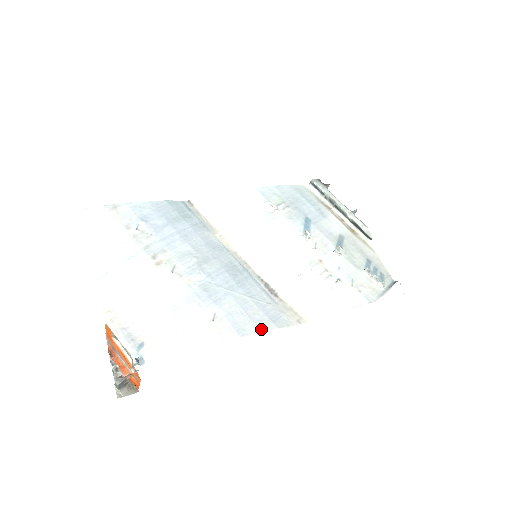
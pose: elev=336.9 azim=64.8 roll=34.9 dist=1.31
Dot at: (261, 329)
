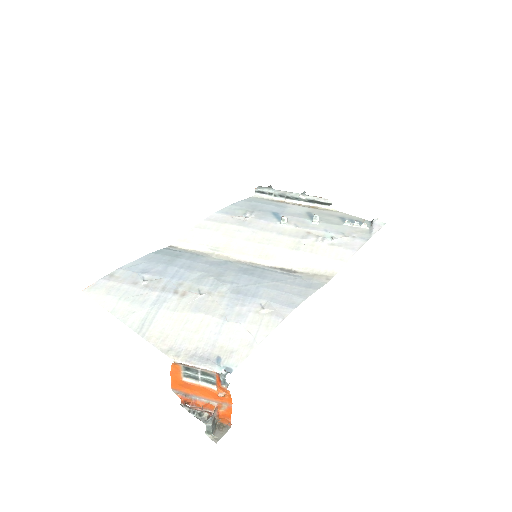
Dot at: (305, 296)
